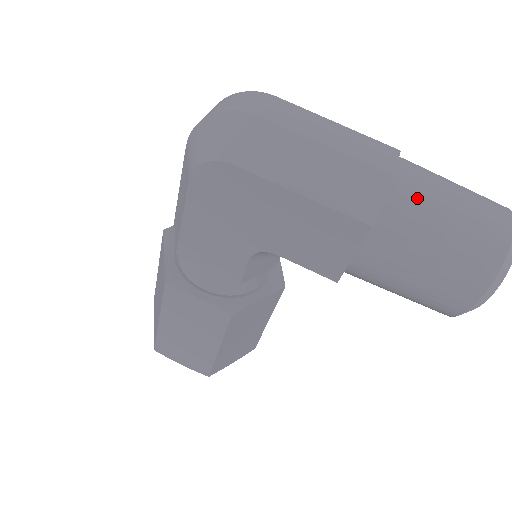
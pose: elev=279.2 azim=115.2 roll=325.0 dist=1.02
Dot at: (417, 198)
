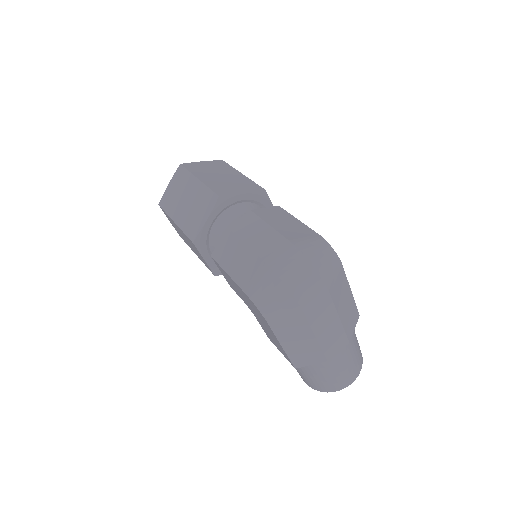
Dot at: (326, 367)
